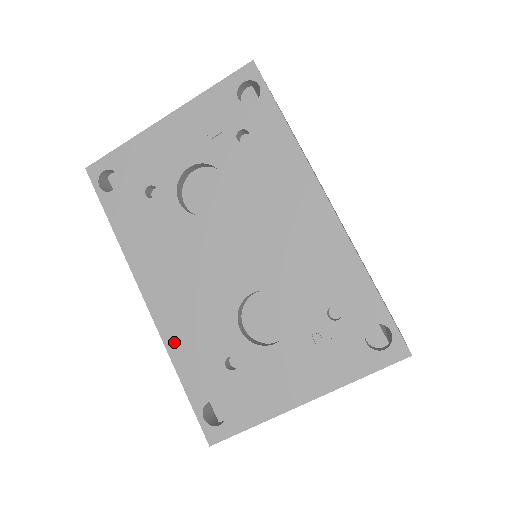
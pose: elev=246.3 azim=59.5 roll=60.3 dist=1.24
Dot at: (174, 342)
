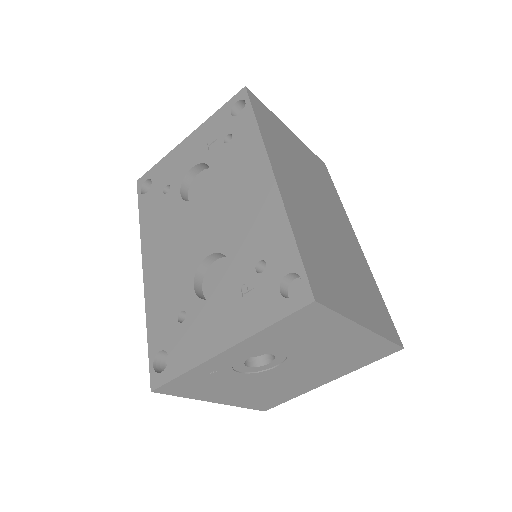
Dot at: (151, 301)
